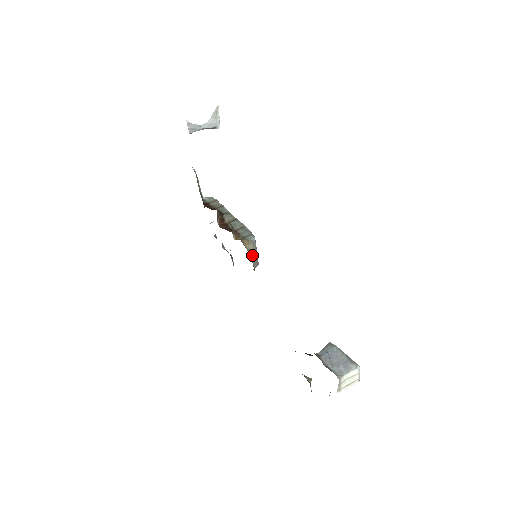
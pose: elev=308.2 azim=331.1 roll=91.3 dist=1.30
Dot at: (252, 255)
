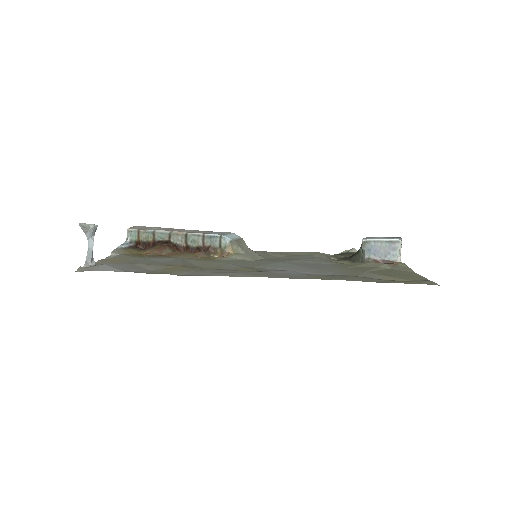
Dot at: (241, 249)
